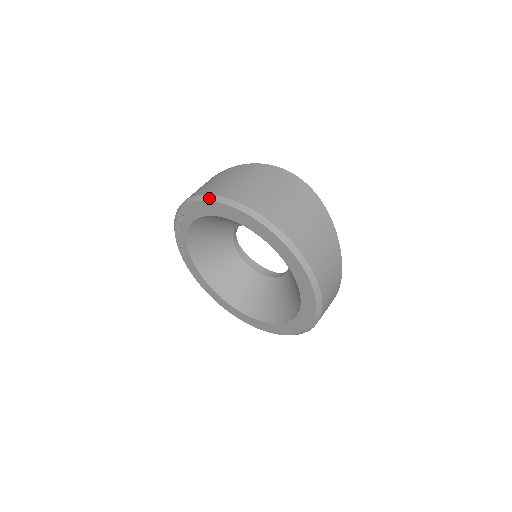
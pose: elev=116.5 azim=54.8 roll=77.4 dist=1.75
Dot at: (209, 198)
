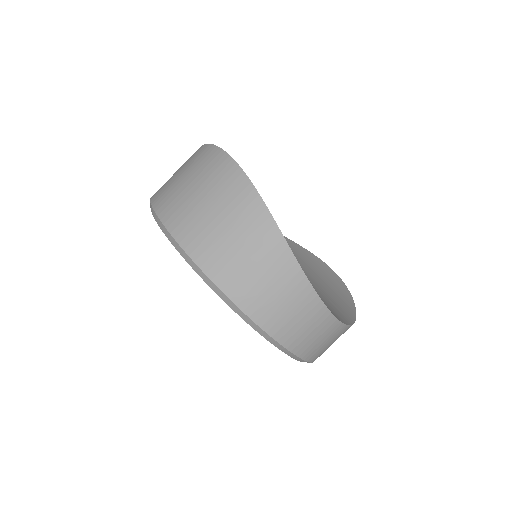
Dot at: occluded
